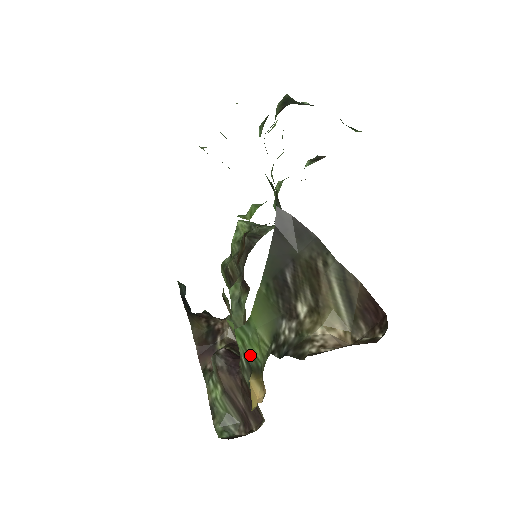
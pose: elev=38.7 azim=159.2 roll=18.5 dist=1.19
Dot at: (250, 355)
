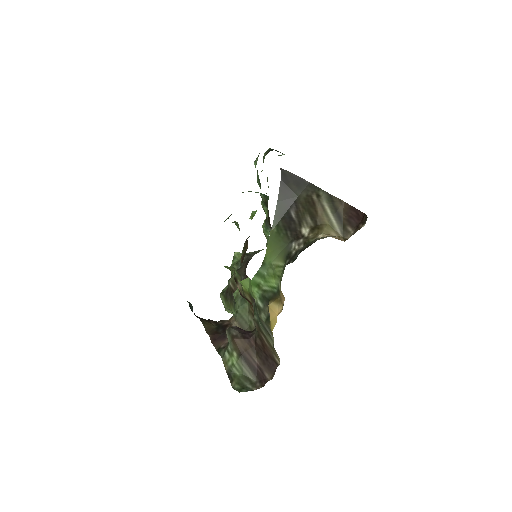
Dot at: (266, 291)
